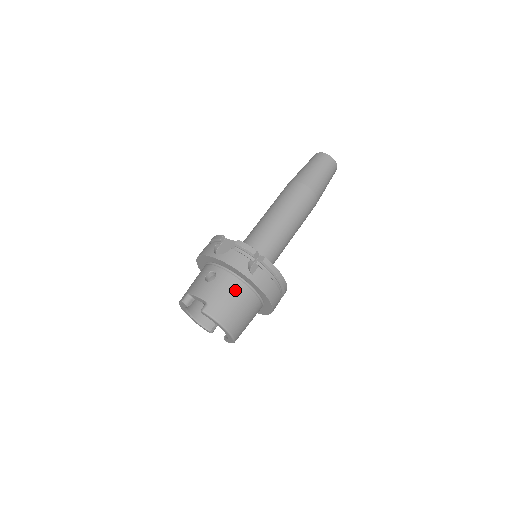
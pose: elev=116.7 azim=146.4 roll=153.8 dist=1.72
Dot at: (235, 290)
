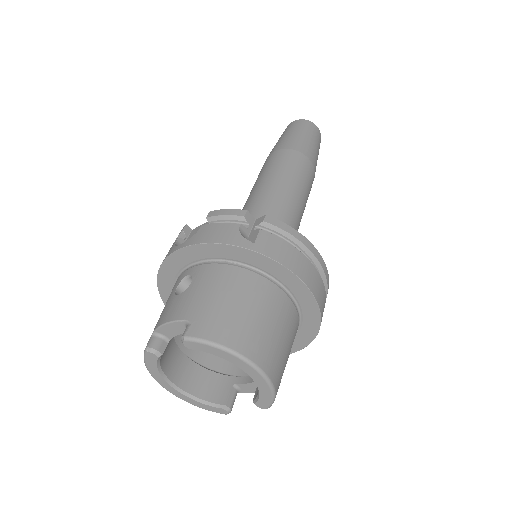
Dot at: (234, 284)
